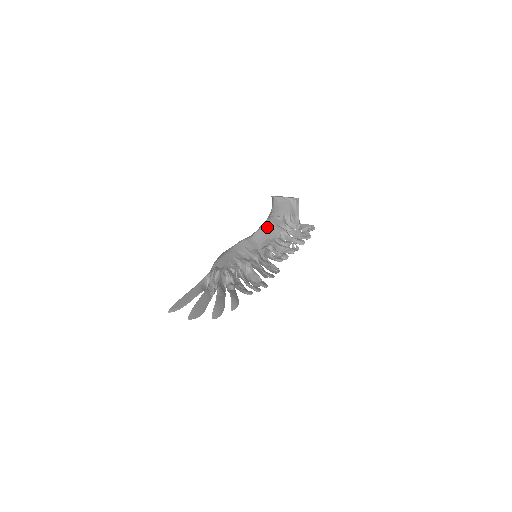
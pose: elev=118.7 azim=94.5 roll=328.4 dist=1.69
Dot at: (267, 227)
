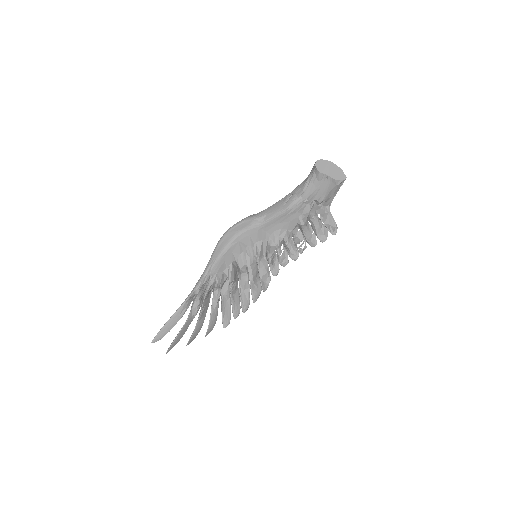
Dot at: (286, 215)
